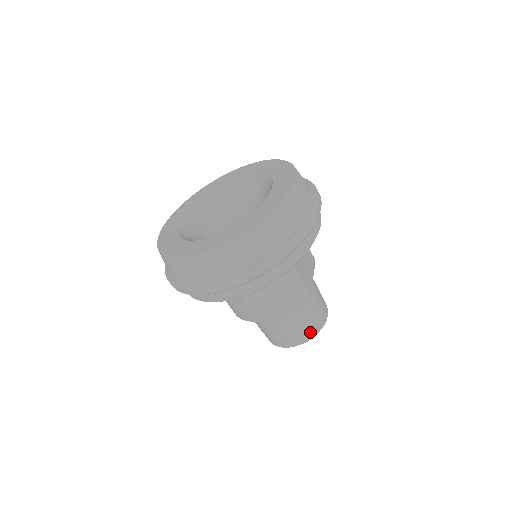
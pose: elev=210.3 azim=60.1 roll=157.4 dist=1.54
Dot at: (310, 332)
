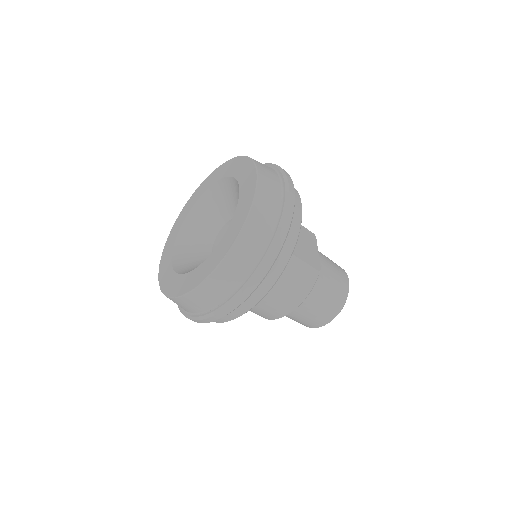
Dot at: (337, 305)
